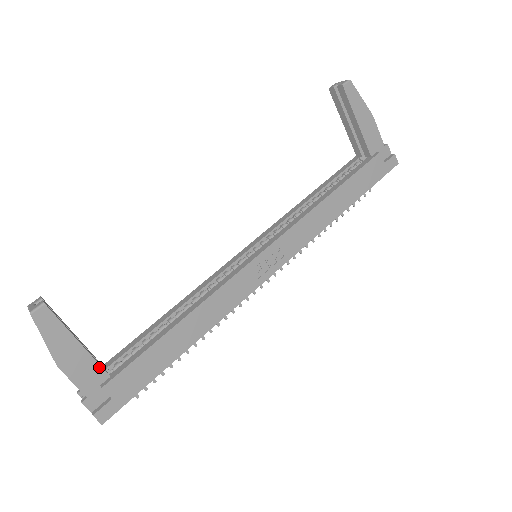
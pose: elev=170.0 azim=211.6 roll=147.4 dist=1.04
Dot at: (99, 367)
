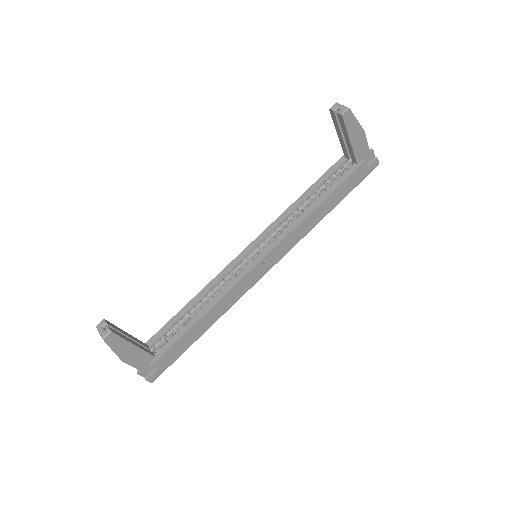
Dot at: (148, 354)
